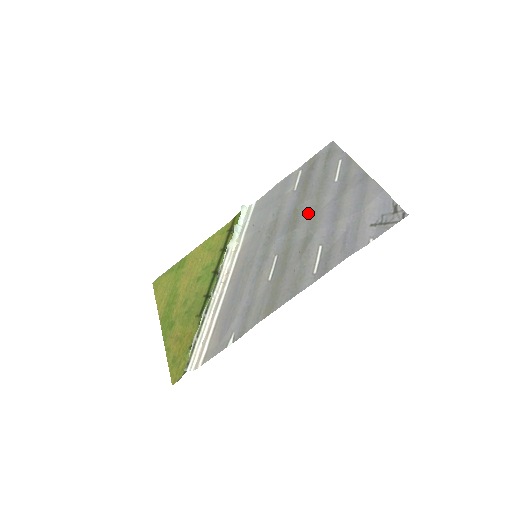
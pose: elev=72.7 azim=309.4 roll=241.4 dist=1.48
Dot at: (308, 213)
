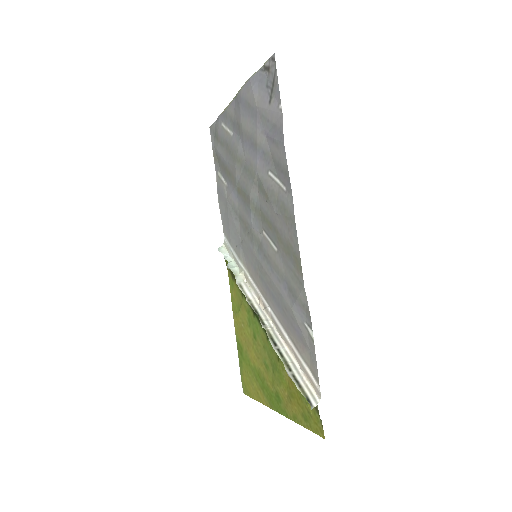
Dot at: (243, 177)
